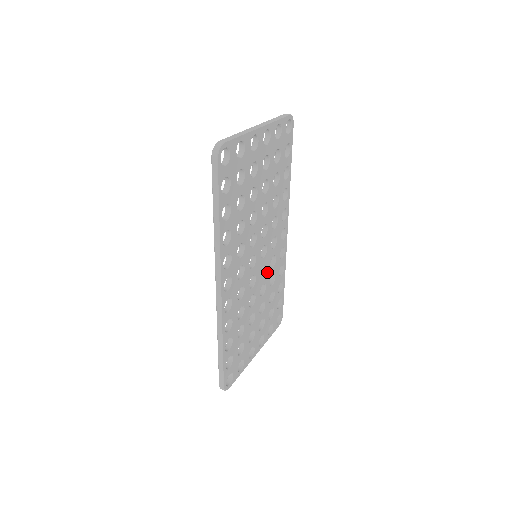
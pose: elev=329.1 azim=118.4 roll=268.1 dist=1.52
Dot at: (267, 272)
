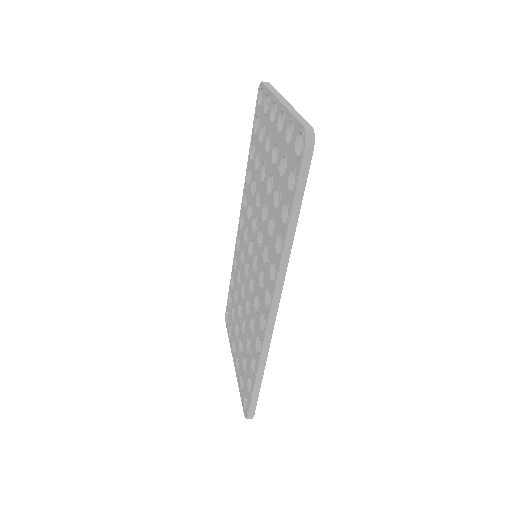
Dot at: occluded
